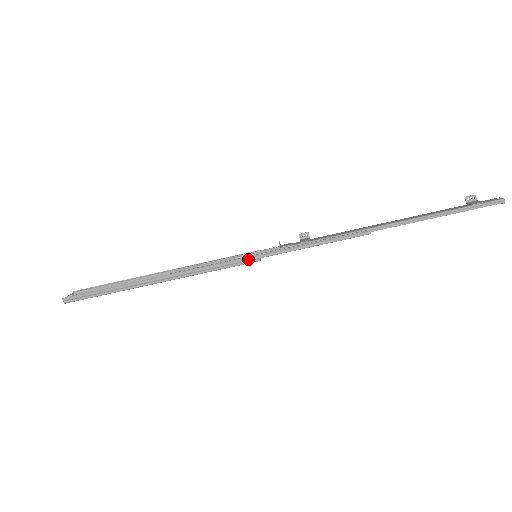
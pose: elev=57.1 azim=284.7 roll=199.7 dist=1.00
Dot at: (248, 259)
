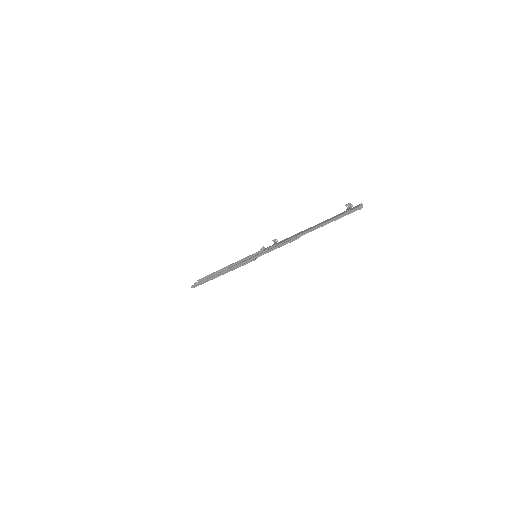
Dot at: (250, 260)
